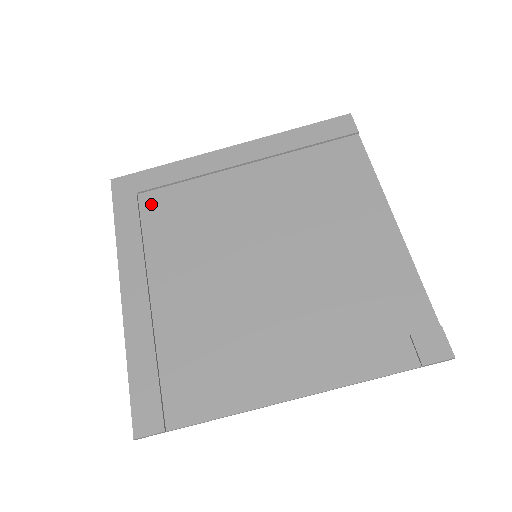
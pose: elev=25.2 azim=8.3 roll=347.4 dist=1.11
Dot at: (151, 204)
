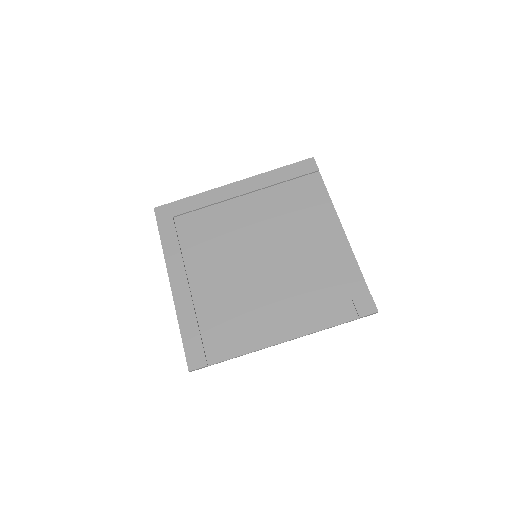
Dot at: (183, 224)
